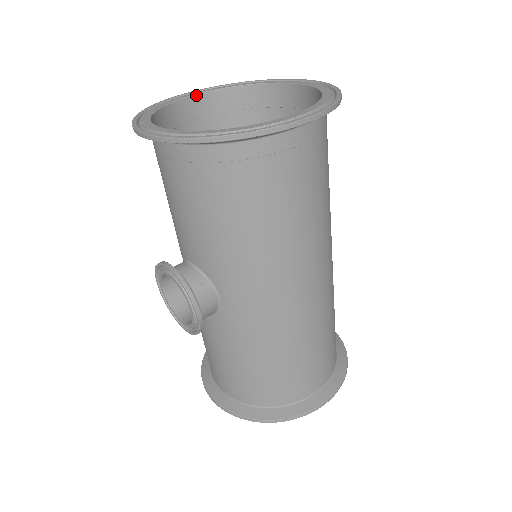
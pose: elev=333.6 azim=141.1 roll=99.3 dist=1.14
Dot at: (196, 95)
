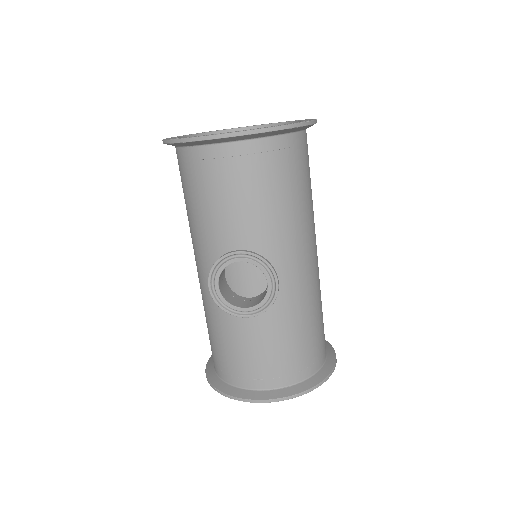
Dot at: (181, 137)
